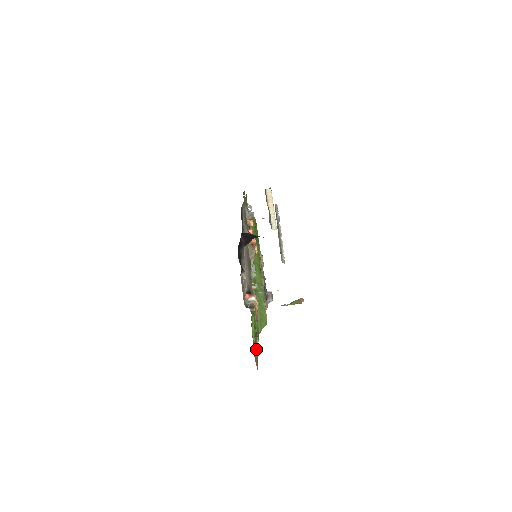
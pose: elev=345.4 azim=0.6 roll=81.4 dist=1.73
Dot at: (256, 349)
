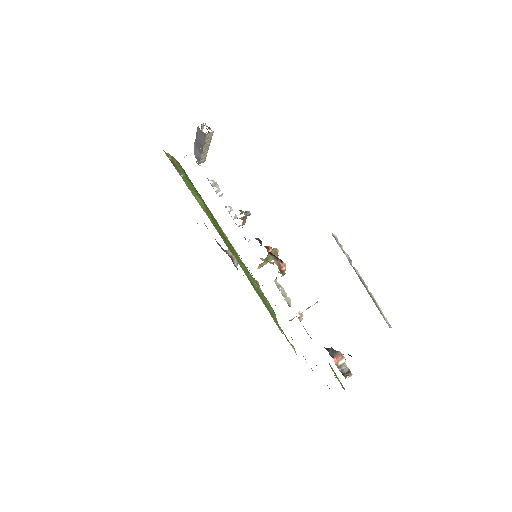
Dot at: occluded
